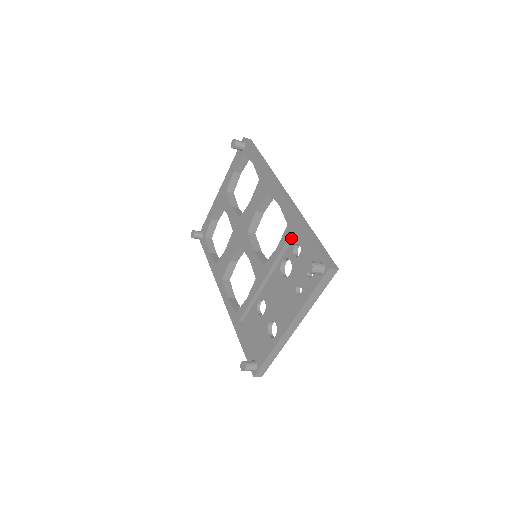
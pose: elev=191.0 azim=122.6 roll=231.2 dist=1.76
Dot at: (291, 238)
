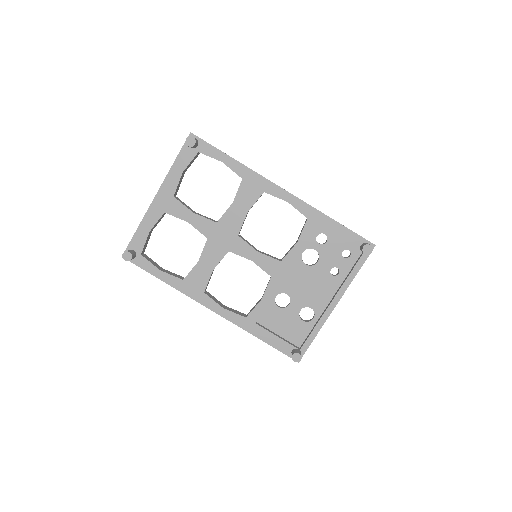
Dot at: (313, 230)
